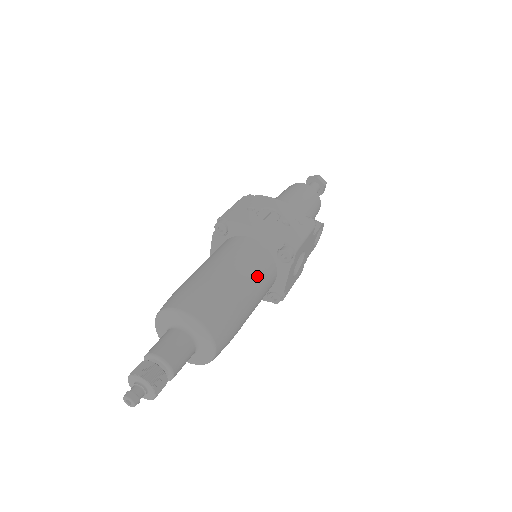
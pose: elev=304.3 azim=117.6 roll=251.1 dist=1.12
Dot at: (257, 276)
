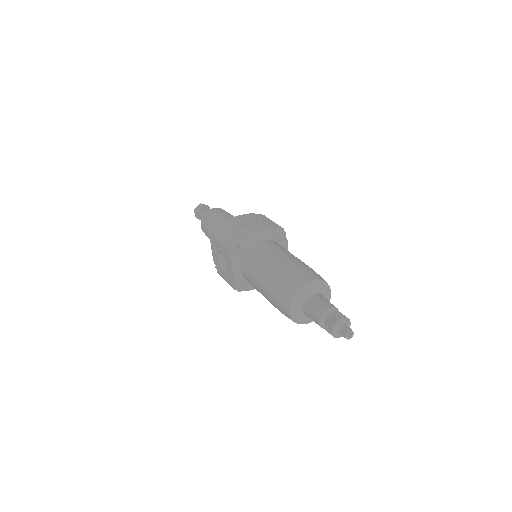
Dot at: (289, 252)
